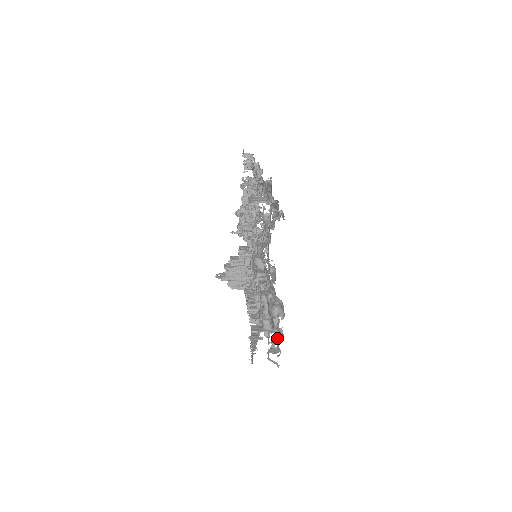
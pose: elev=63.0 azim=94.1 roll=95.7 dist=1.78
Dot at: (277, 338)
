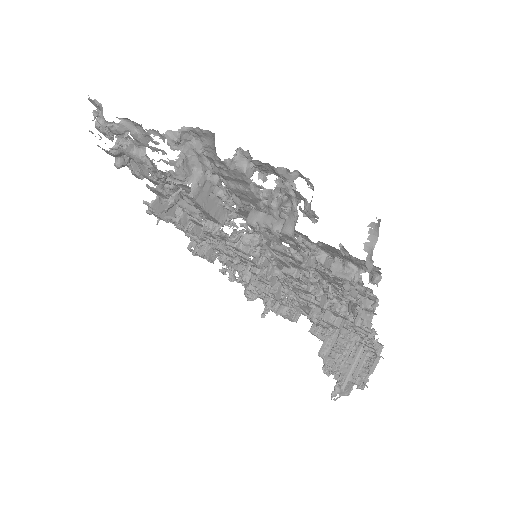
Dot at: (296, 194)
